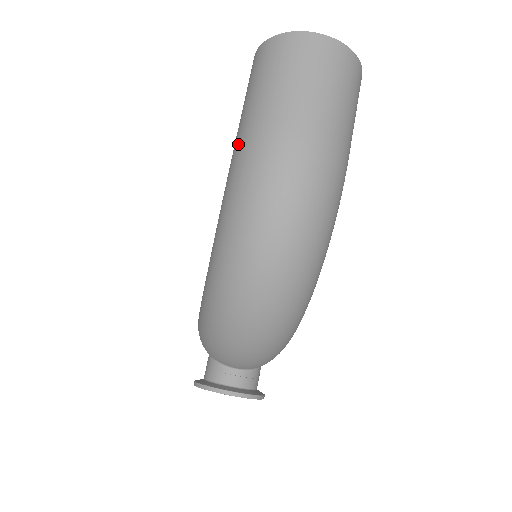
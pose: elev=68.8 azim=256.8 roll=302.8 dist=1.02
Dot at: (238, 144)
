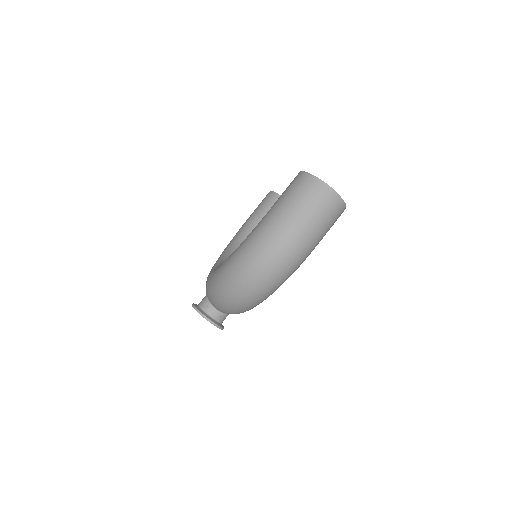
Dot at: (268, 216)
